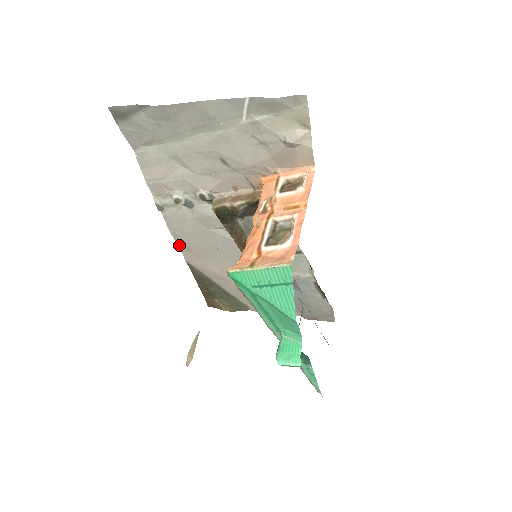
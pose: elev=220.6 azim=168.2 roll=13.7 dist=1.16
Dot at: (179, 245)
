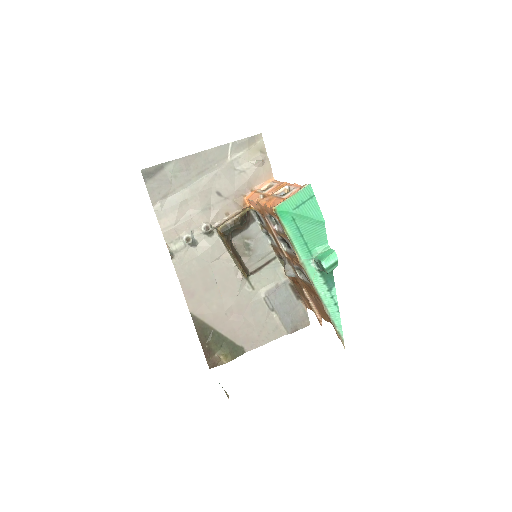
Dot at: (185, 294)
